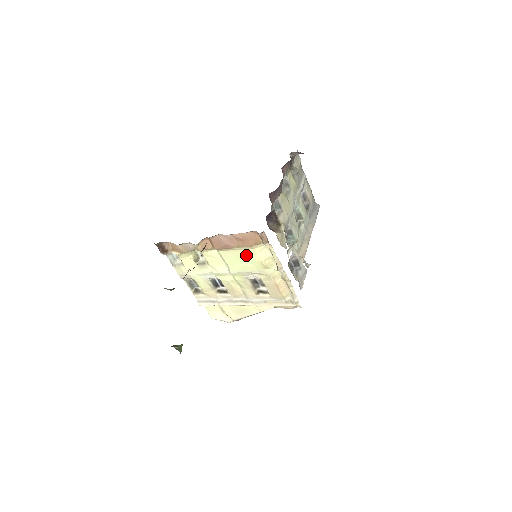
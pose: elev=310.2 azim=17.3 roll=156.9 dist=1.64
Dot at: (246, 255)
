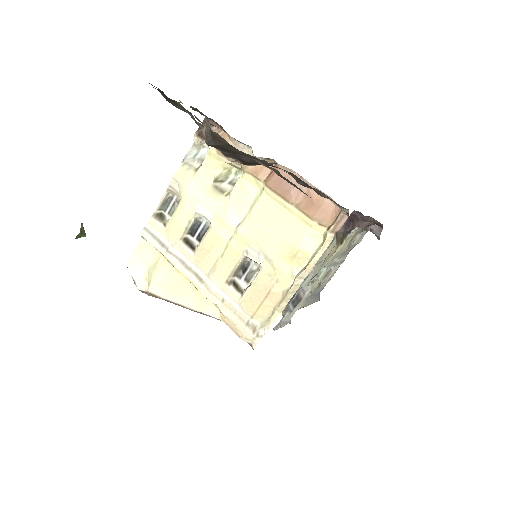
Dot at: (288, 225)
